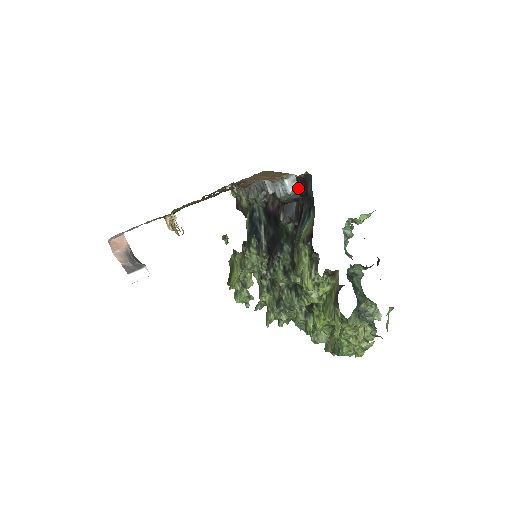
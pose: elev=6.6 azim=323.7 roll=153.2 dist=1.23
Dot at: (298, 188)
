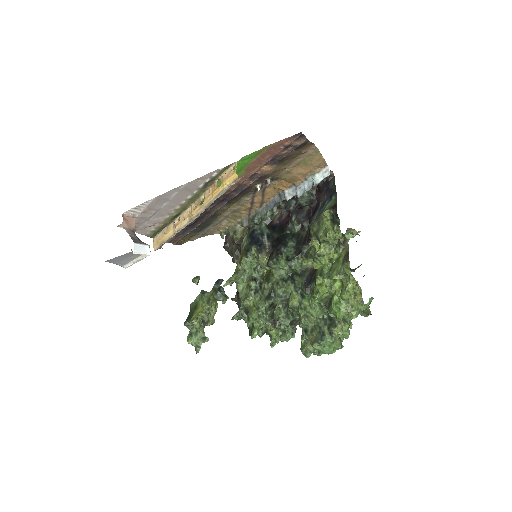
Dot at: (317, 191)
